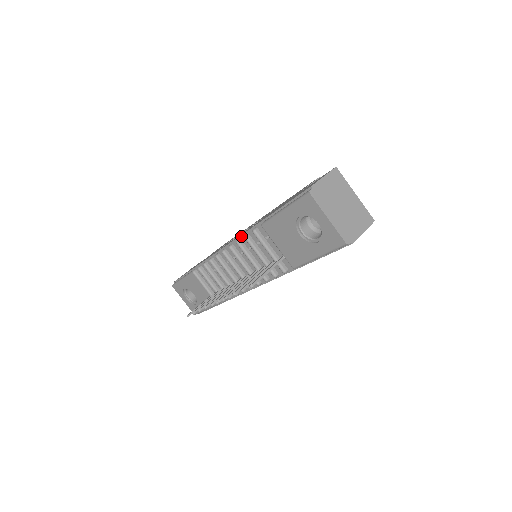
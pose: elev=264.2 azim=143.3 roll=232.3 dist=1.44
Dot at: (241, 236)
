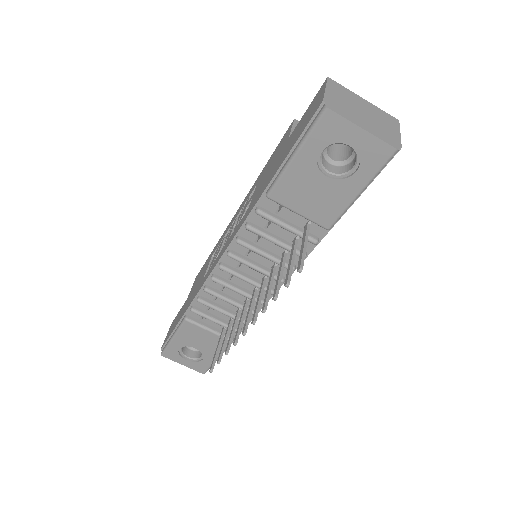
Dot at: (239, 231)
